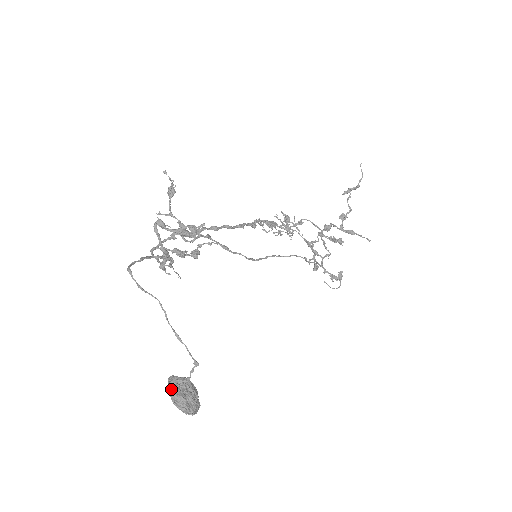
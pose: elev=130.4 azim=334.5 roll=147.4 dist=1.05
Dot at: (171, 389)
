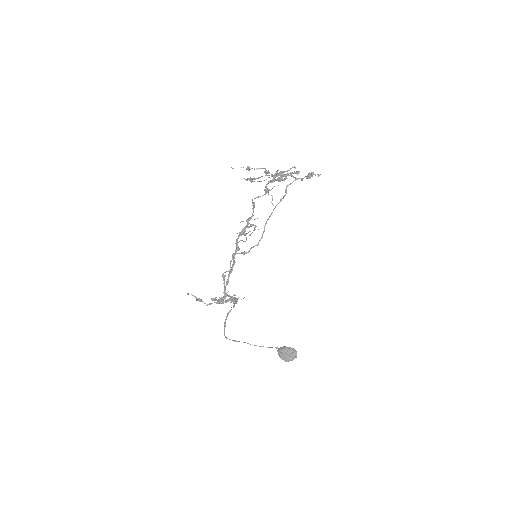
Dot at: (281, 358)
